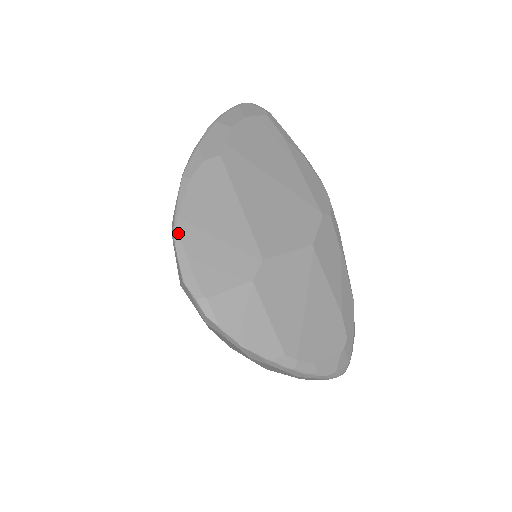
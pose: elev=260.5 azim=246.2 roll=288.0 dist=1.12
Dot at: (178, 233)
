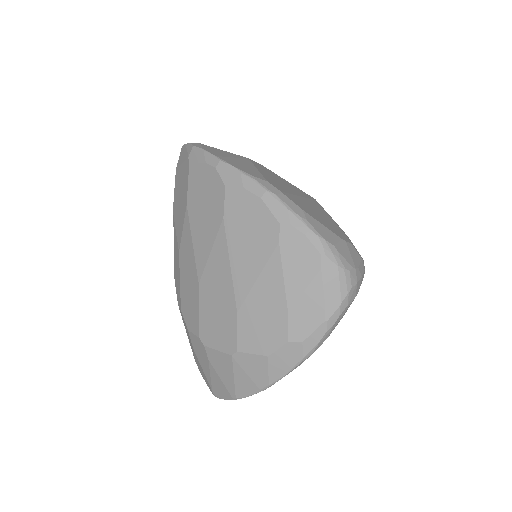
Dot at: occluded
